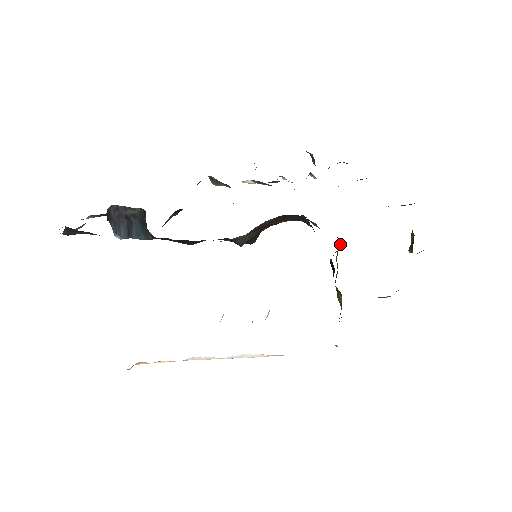
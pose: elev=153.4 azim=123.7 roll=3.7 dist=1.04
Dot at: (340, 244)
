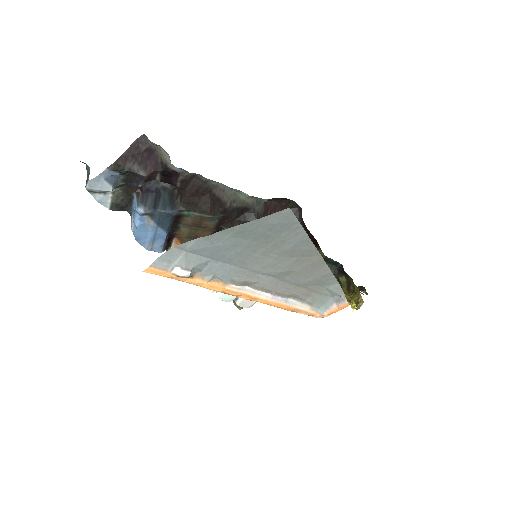
Dot at: occluded
